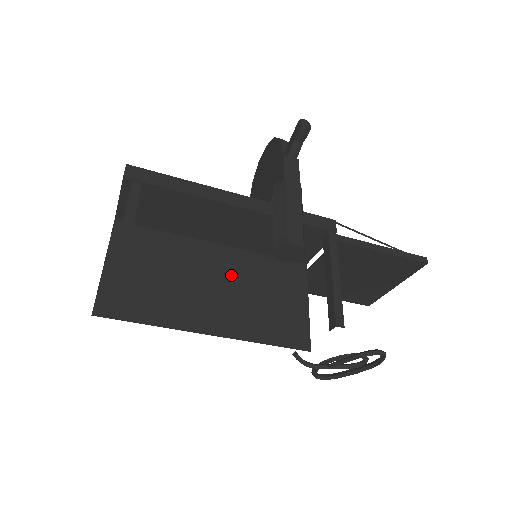
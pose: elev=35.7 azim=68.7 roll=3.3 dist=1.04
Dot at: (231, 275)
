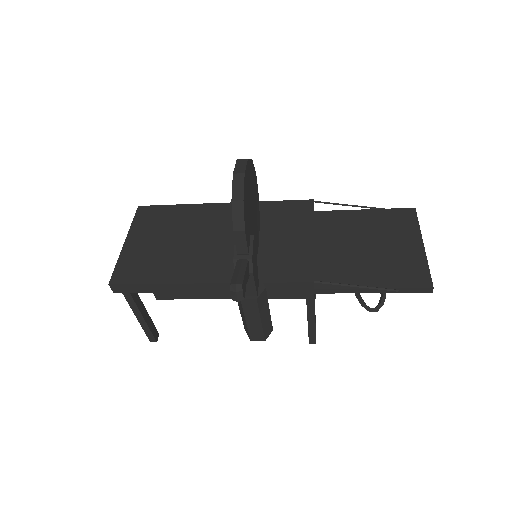
Dot at: occluded
